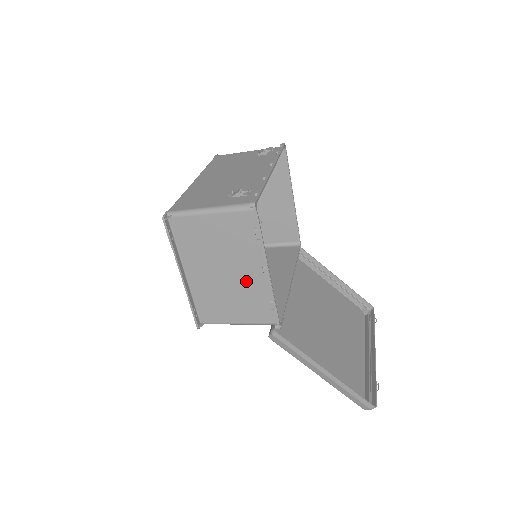
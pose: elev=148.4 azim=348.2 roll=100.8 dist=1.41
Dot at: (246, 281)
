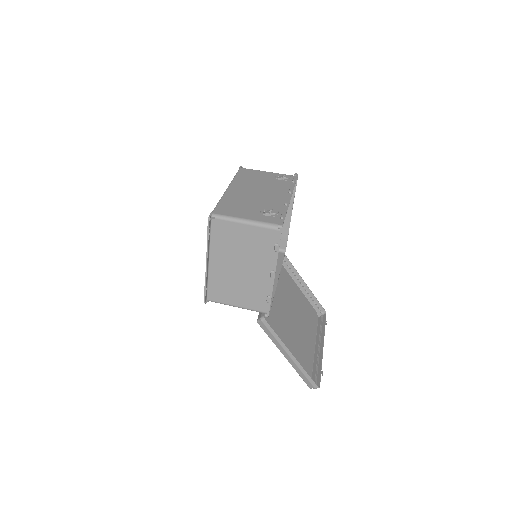
Dot at: (255, 278)
